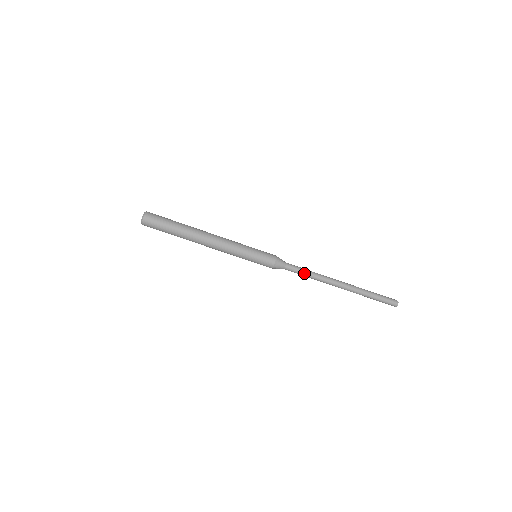
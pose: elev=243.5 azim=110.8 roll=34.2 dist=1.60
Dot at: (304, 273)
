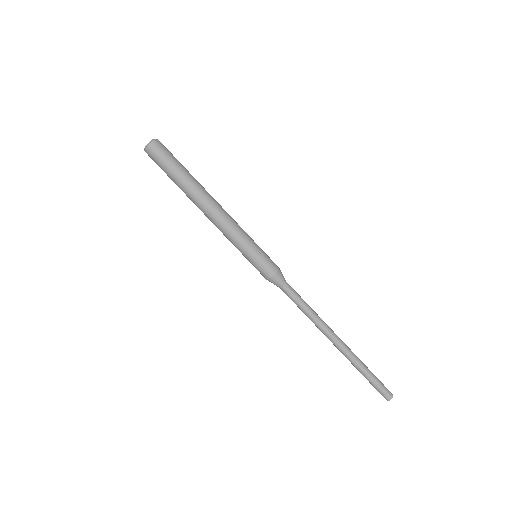
Dot at: (302, 303)
